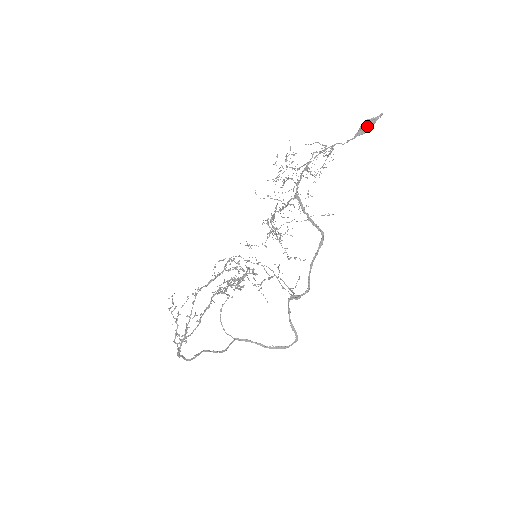
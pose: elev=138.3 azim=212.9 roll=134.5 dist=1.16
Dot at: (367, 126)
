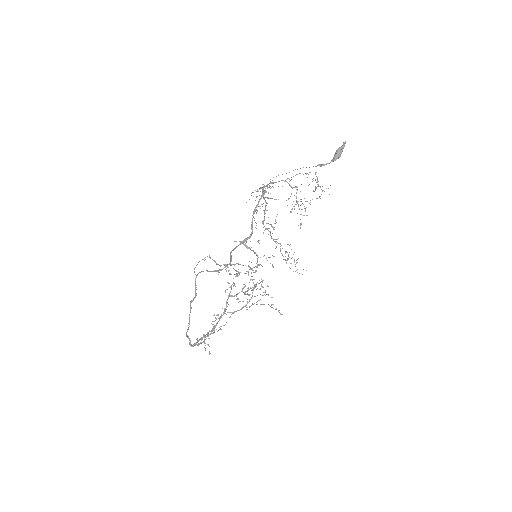
Dot at: (336, 153)
